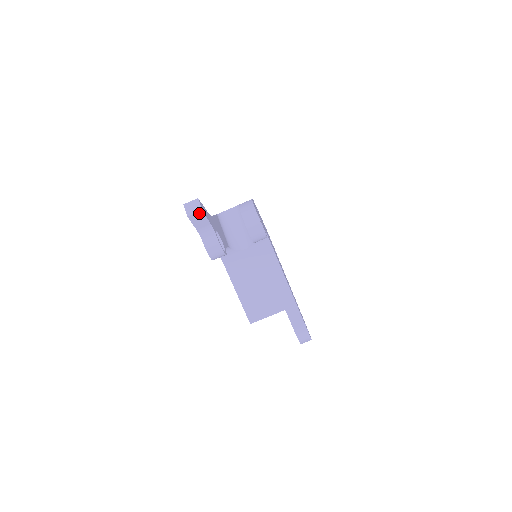
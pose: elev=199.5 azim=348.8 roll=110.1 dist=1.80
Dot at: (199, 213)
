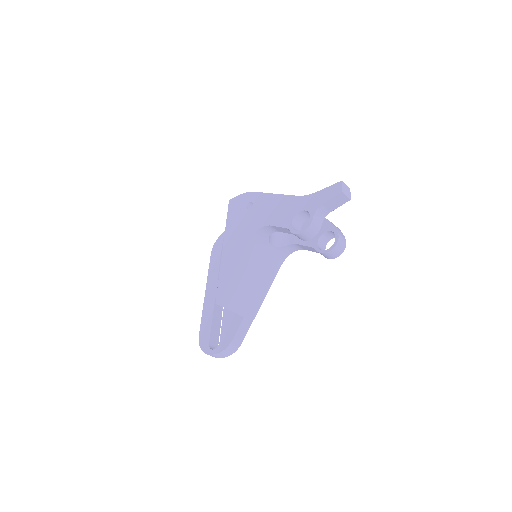
Dot at: (346, 199)
